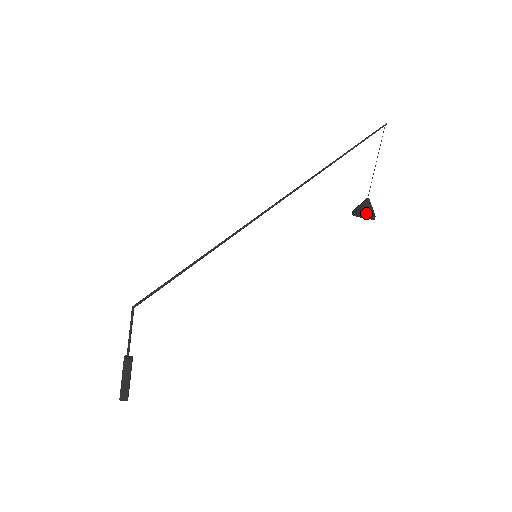
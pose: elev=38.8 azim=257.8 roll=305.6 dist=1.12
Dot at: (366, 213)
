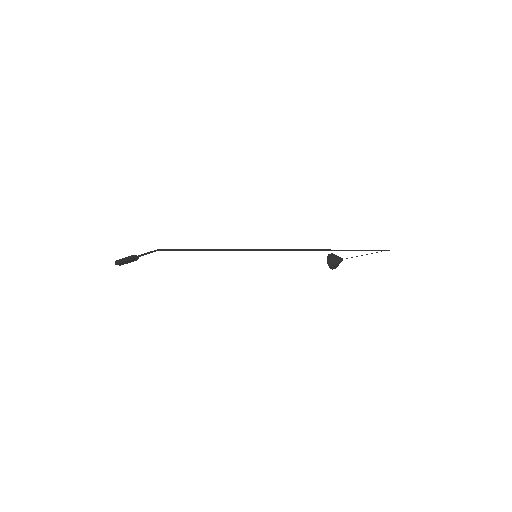
Dot at: (334, 267)
